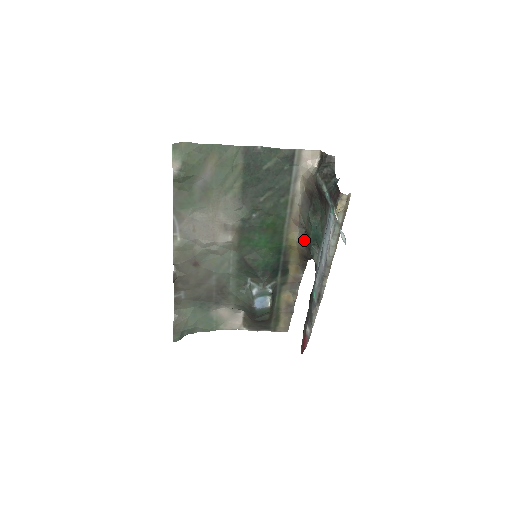
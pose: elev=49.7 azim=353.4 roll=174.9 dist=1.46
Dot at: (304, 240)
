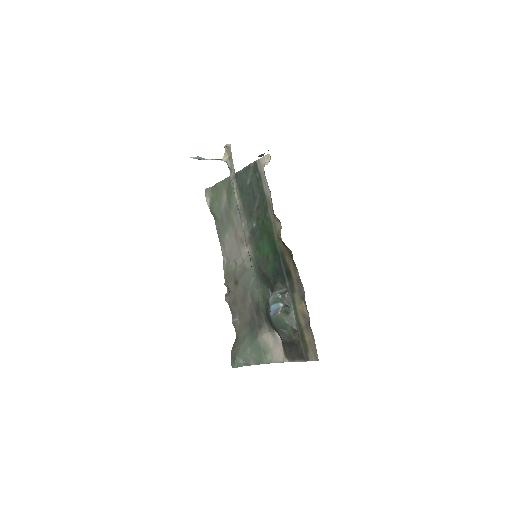
Dot at: occluded
